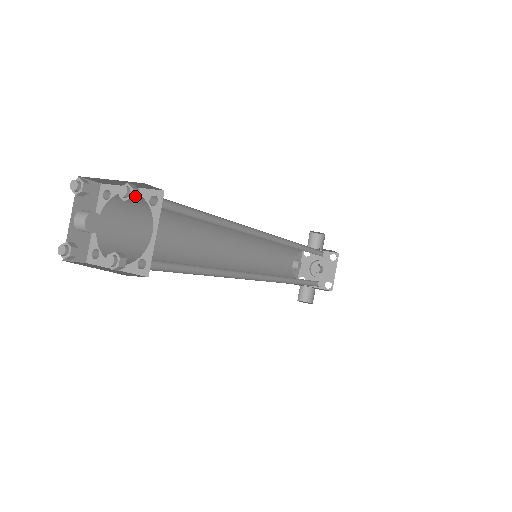
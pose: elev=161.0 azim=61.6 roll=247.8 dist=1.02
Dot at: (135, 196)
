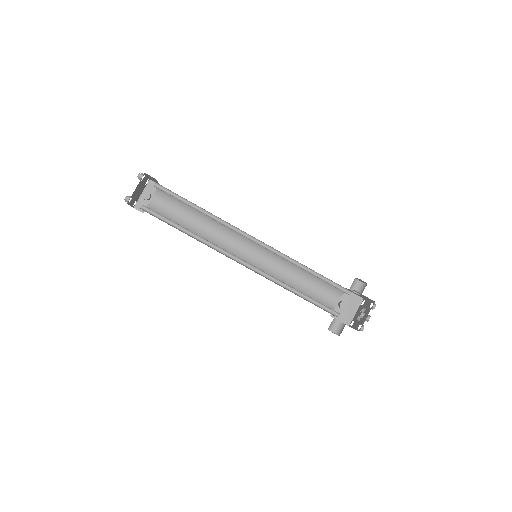
Dot at: (141, 177)
